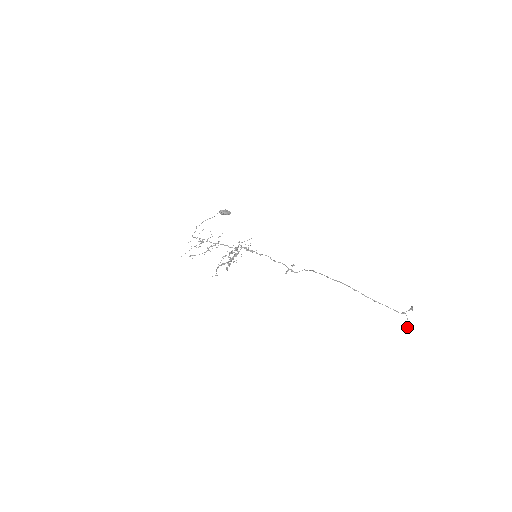
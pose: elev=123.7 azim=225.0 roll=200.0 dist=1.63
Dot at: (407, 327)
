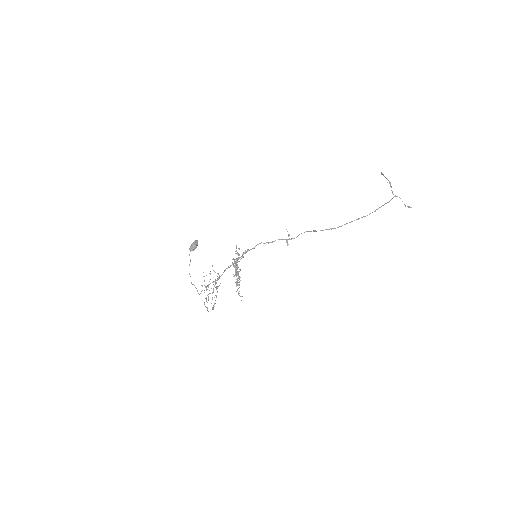
Dot at: occluded
